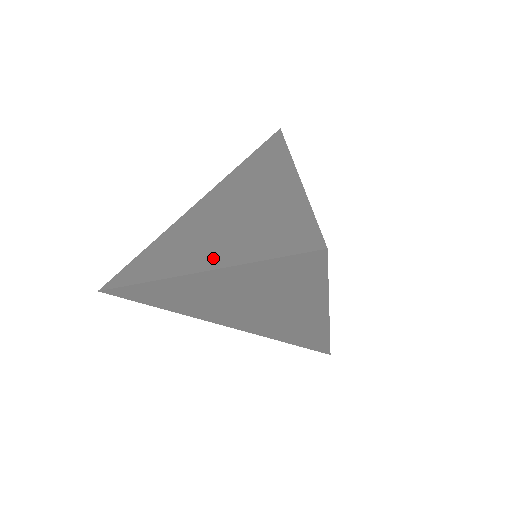
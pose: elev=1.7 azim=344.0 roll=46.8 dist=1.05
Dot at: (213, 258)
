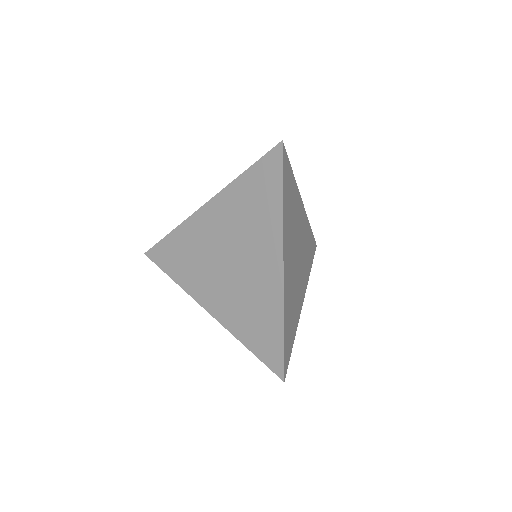
Dot at: occluded
